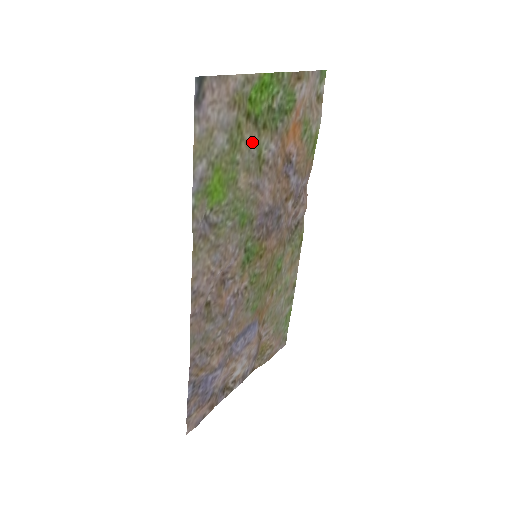
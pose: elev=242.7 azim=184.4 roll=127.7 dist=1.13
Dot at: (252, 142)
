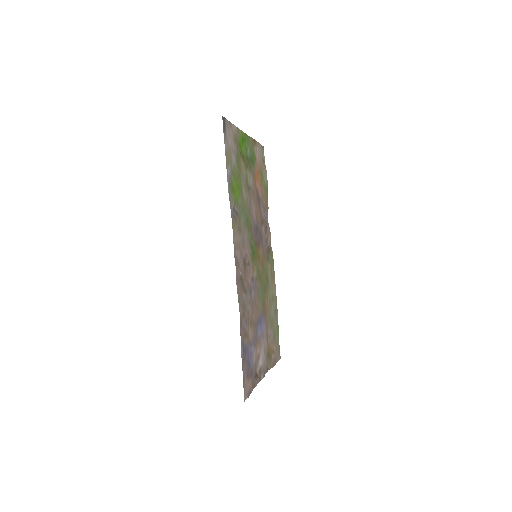
Dot at: (244, 170)
